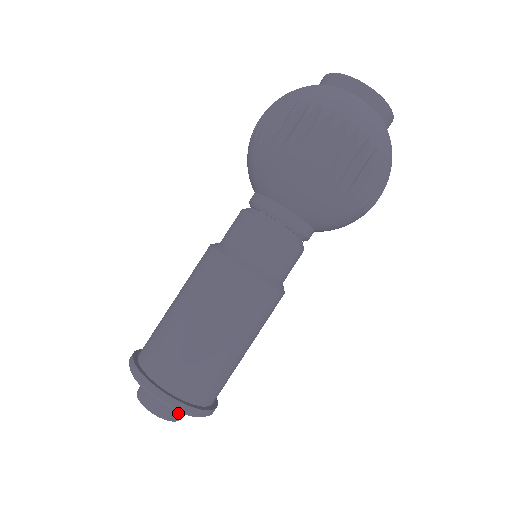
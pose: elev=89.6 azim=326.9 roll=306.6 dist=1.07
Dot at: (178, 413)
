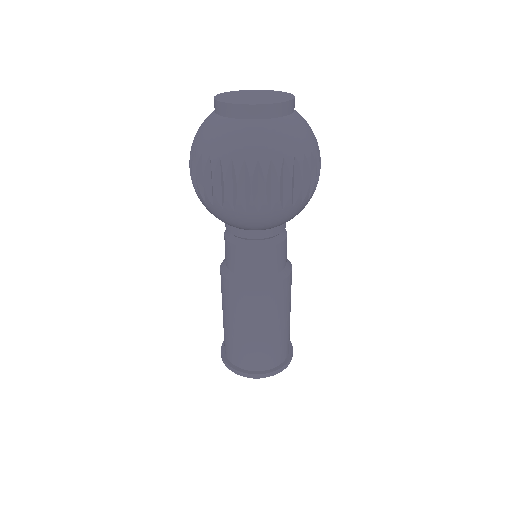
Dot at: occluded
